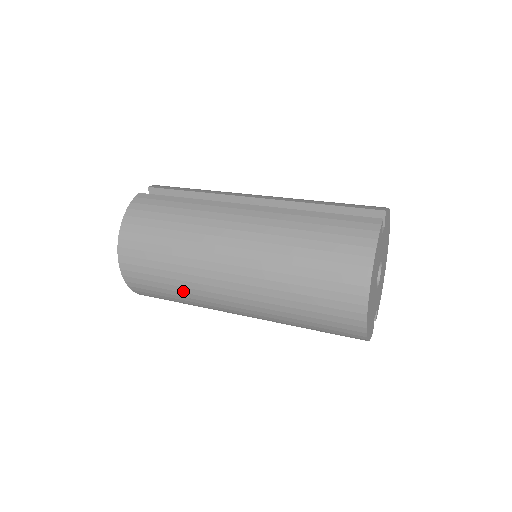
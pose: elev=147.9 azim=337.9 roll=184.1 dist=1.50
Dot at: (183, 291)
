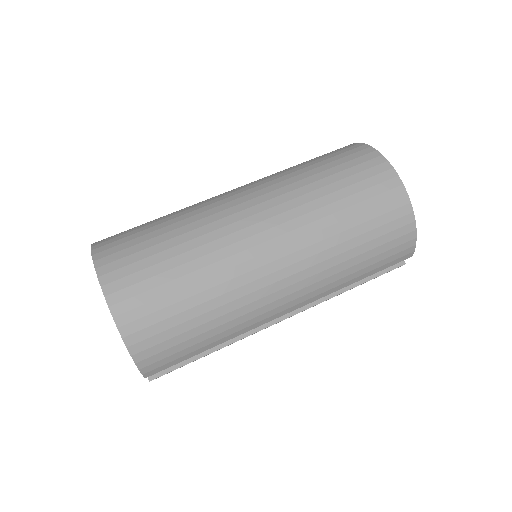
Dot at: (200, 266)
